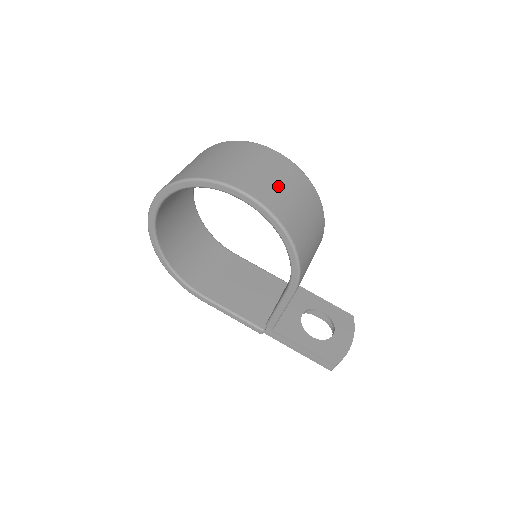
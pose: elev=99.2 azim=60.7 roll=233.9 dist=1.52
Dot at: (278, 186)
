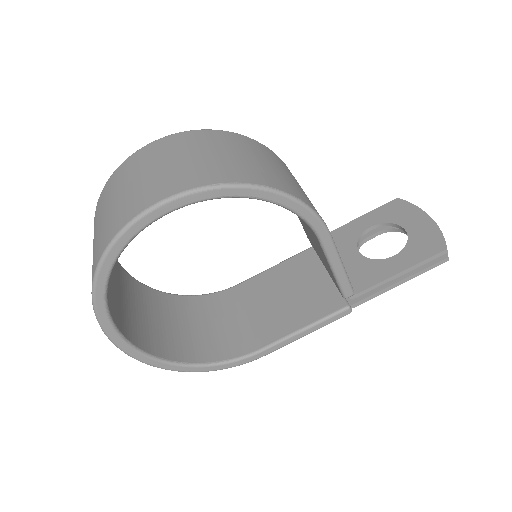
Dot at: (186, 162)
